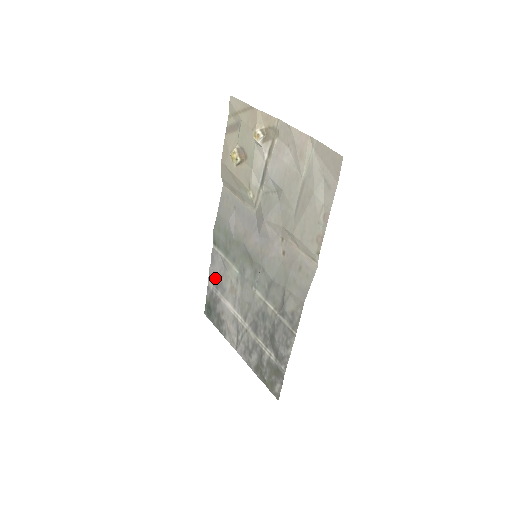
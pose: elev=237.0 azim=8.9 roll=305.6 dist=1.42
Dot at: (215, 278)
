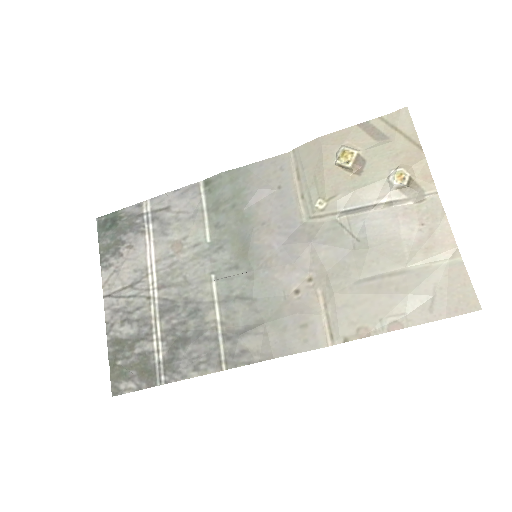
Dot at: (163, 209)
